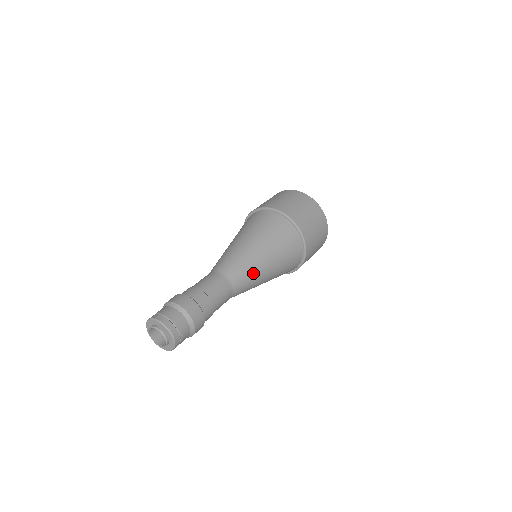
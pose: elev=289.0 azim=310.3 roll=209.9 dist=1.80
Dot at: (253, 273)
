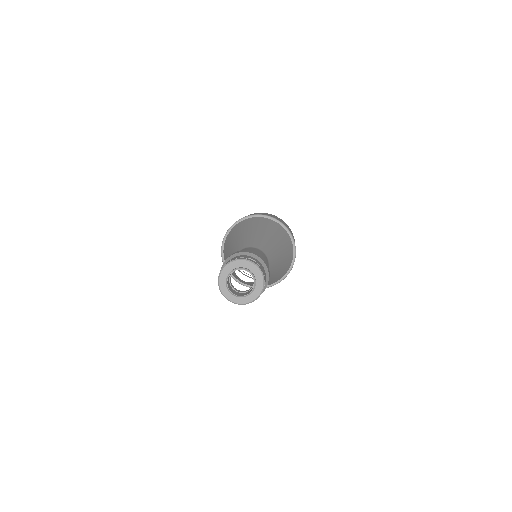
Dot at: (270, 277)
